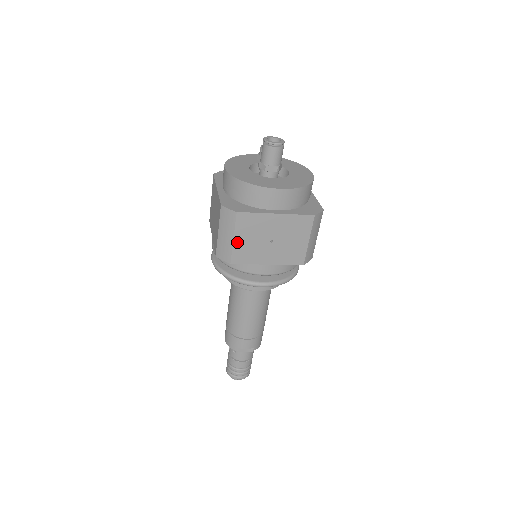
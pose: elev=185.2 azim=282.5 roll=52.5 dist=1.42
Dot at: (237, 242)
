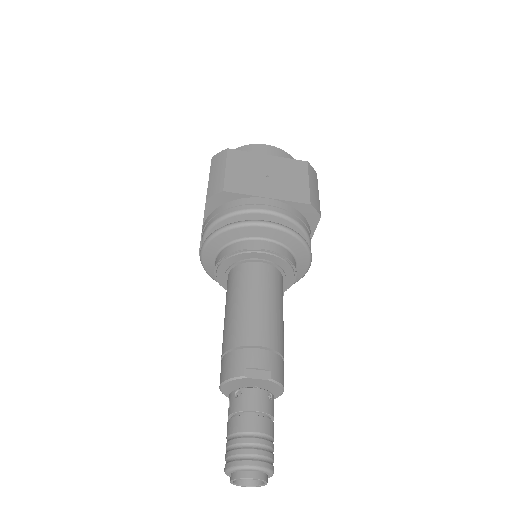
Dot at: (230, 172)
